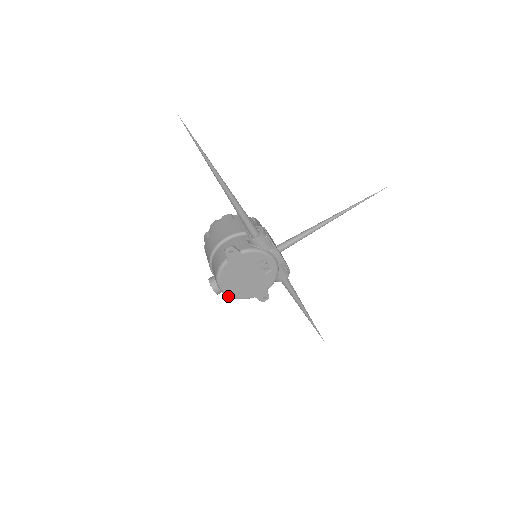
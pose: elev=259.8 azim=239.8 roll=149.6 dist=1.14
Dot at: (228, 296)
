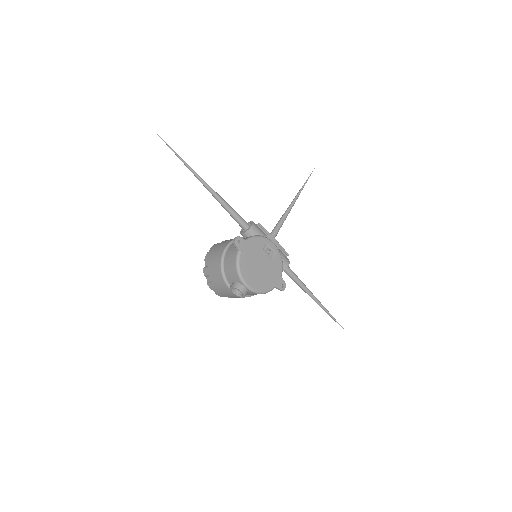
Dot at: (254, 292)
